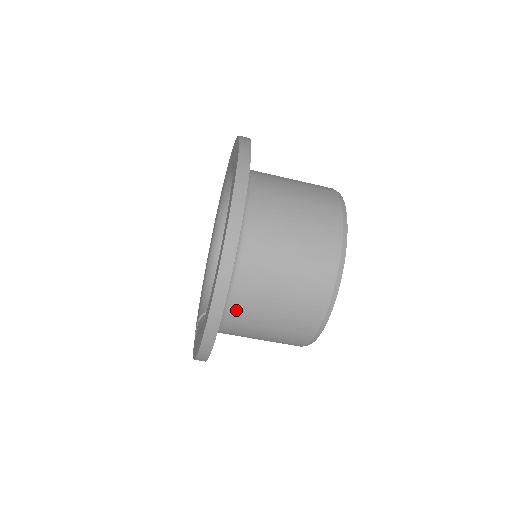
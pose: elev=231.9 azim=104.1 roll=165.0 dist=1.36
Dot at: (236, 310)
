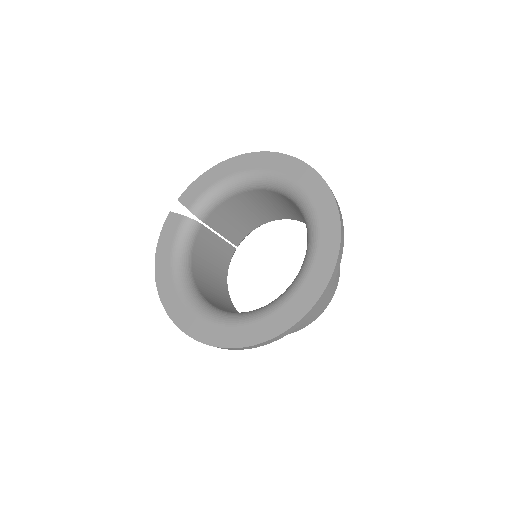
Dot at: occluded
